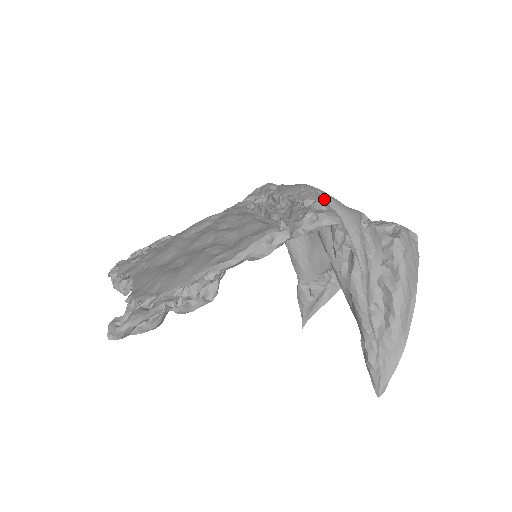
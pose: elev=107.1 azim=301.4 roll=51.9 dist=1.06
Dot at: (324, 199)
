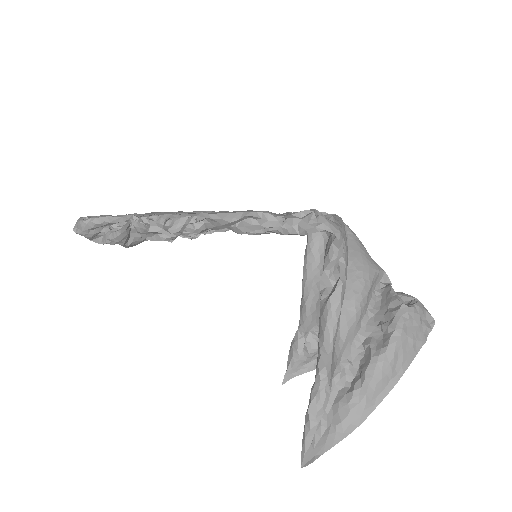
Dot at: (343, 225)
